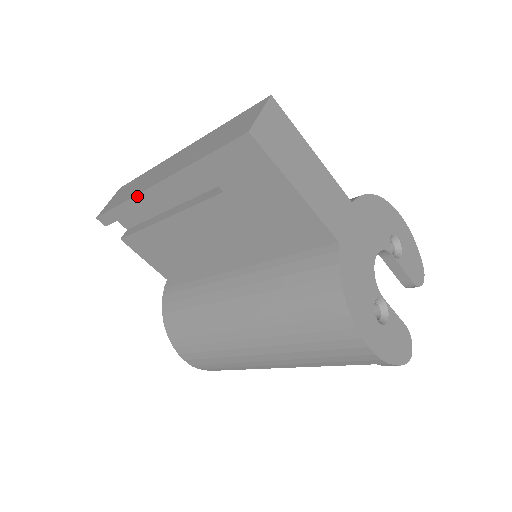
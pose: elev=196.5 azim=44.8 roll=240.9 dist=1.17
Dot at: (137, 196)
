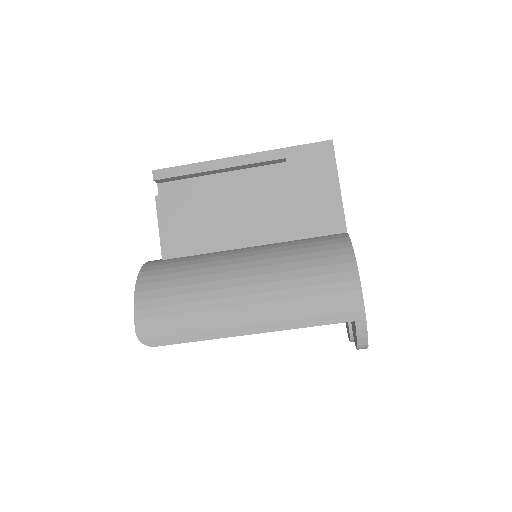
Dot at: (214, 161)
